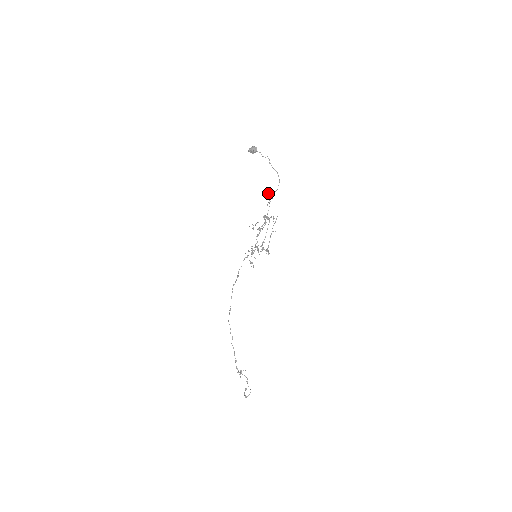
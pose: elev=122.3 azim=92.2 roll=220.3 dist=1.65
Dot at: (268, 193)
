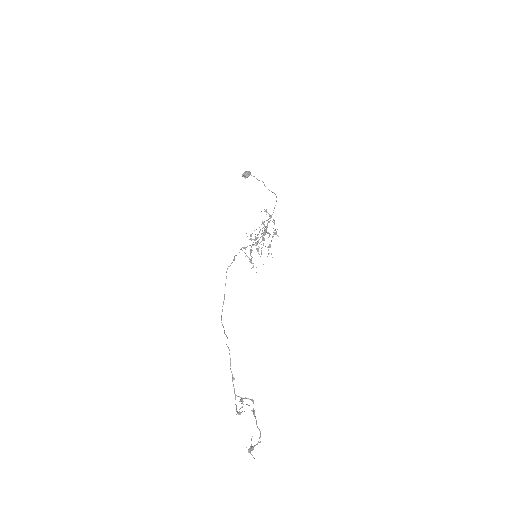
Dot at: (265, 210)
